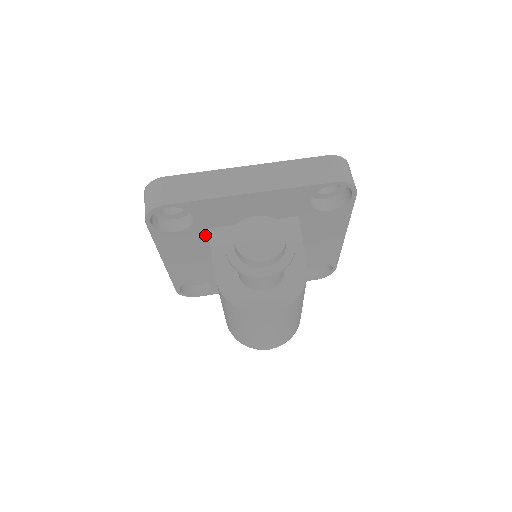
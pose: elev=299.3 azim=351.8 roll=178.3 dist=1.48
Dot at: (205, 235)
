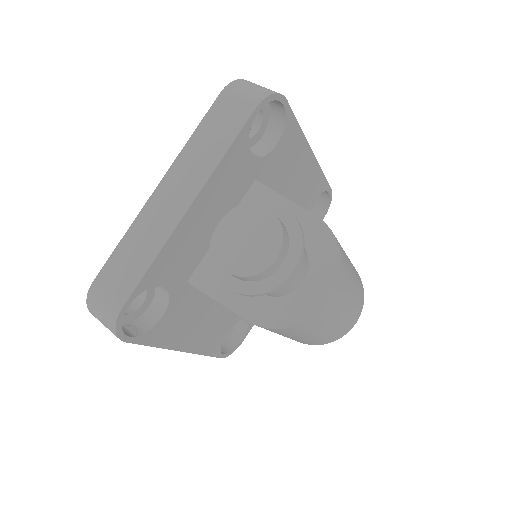
Dot at: (191, 290)
